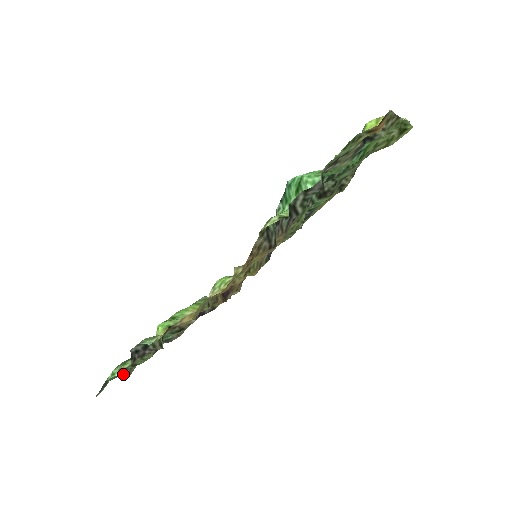
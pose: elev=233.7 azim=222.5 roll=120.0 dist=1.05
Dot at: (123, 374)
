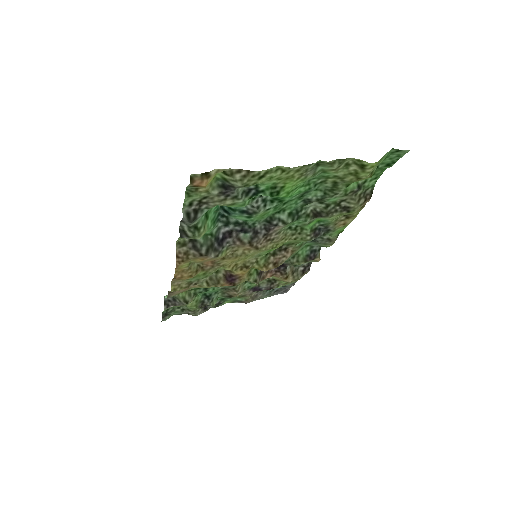
Dot at: (190, 313)
